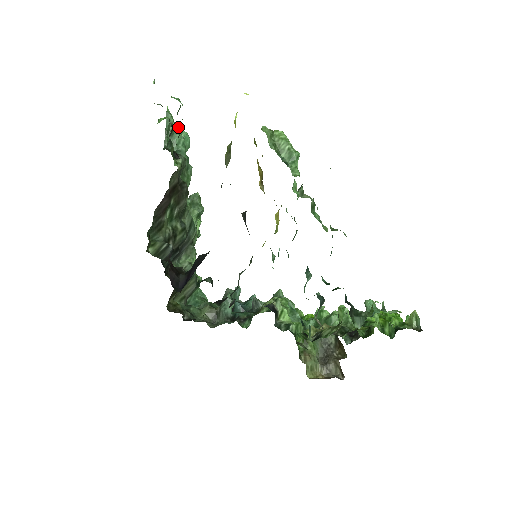
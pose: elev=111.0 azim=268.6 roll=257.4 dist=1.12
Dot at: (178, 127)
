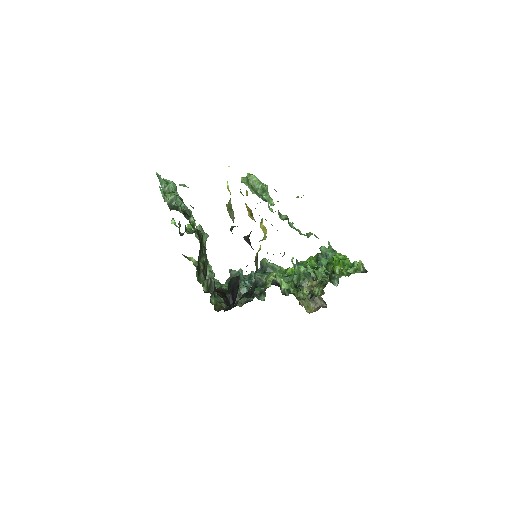
Dot at: (171, 186)
